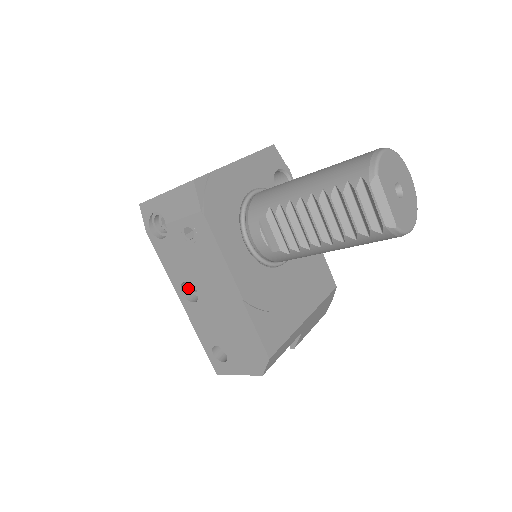
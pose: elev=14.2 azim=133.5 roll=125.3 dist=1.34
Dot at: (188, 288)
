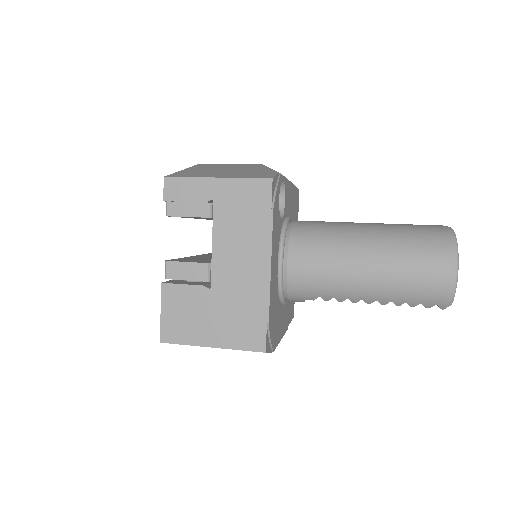
Dot at: occluded
